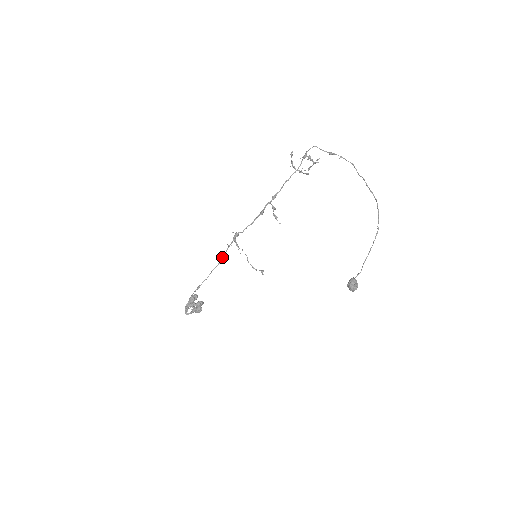
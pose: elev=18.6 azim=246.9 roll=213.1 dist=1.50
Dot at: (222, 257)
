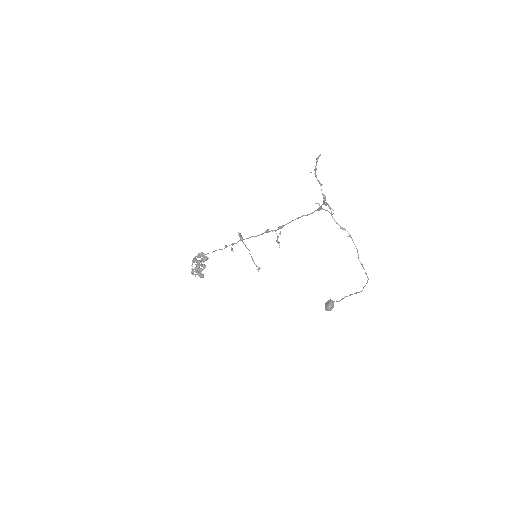
Dot at: (226, 246)
